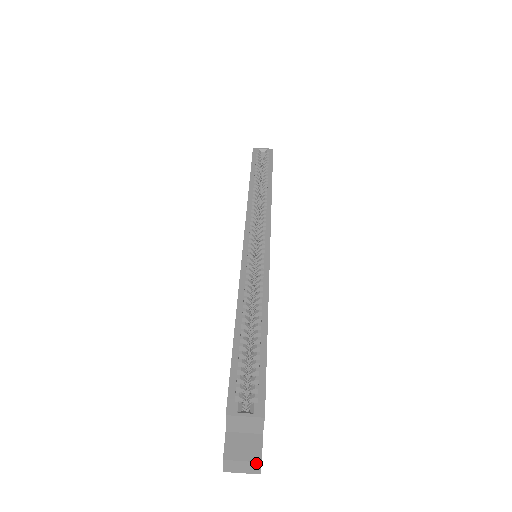
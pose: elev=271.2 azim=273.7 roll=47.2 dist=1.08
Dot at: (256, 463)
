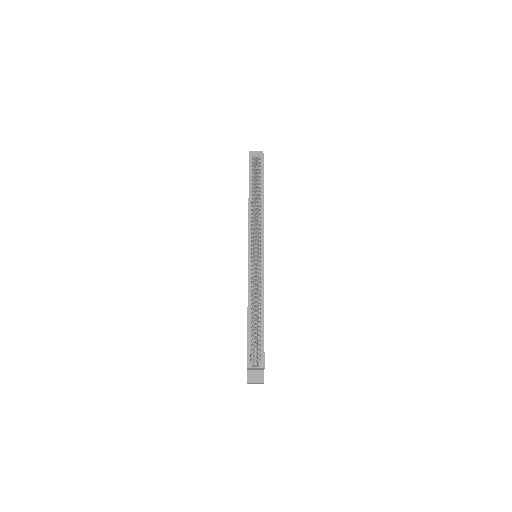
Dot at: (262, 383)
